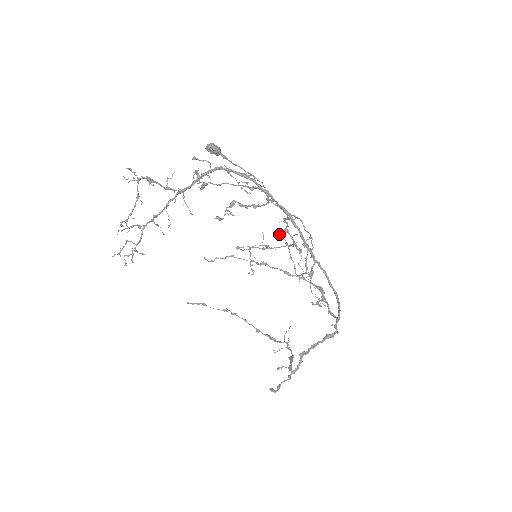
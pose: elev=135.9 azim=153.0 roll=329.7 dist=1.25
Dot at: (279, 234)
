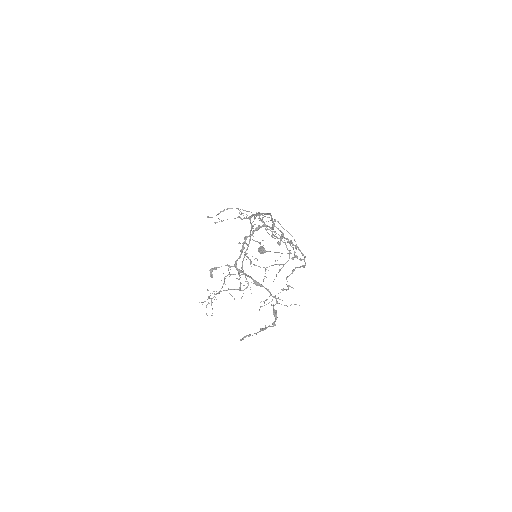
Dot at: occluded
